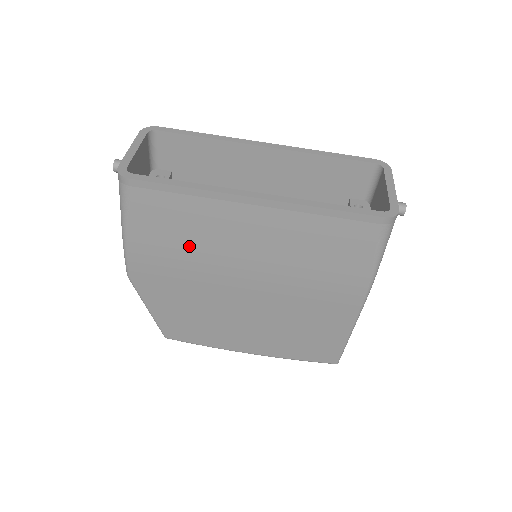
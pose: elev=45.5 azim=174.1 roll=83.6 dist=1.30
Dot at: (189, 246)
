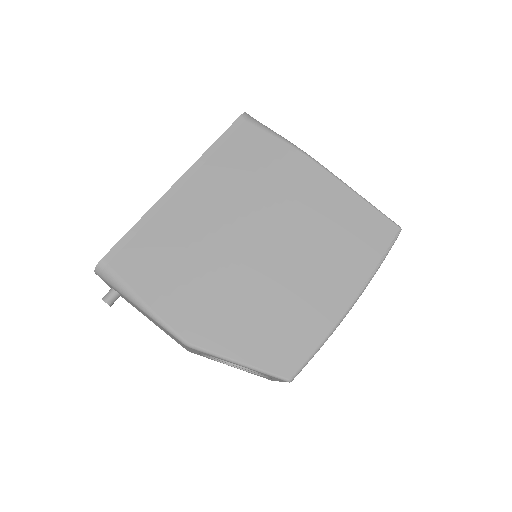
Dot at: (186, 259)
